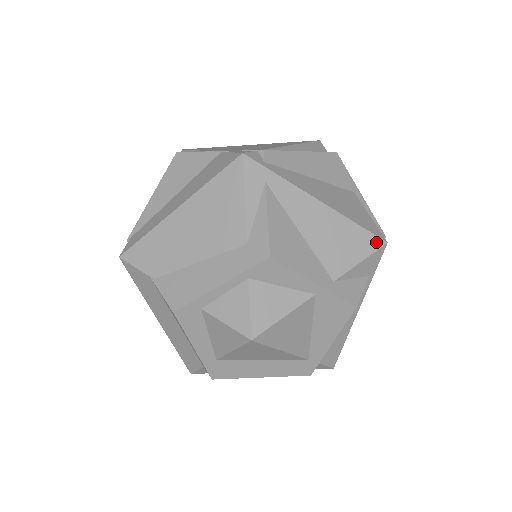
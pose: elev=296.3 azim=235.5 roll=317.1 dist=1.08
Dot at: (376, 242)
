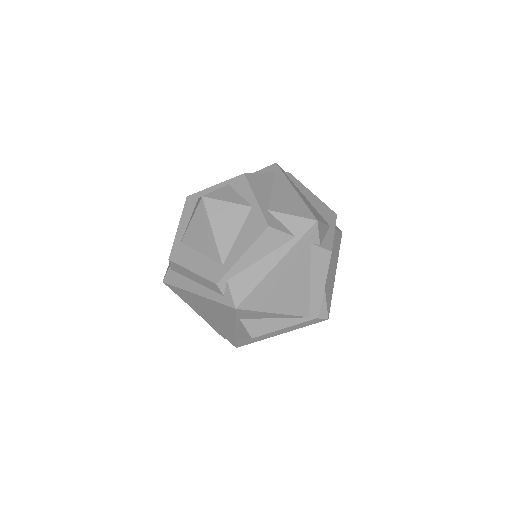
Dot at: (310, 216)
